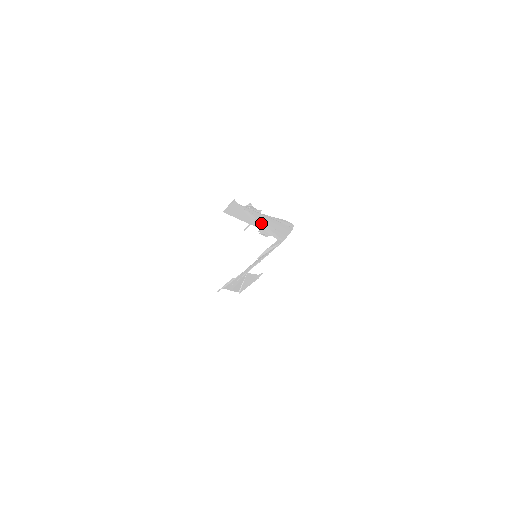
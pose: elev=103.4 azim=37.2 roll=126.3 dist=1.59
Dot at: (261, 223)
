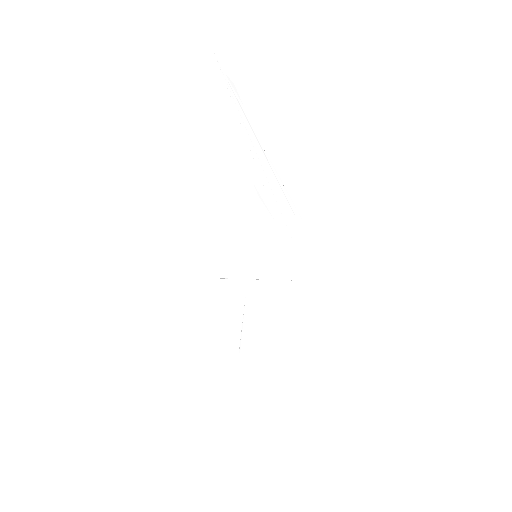
Dot at: (255, 159)
